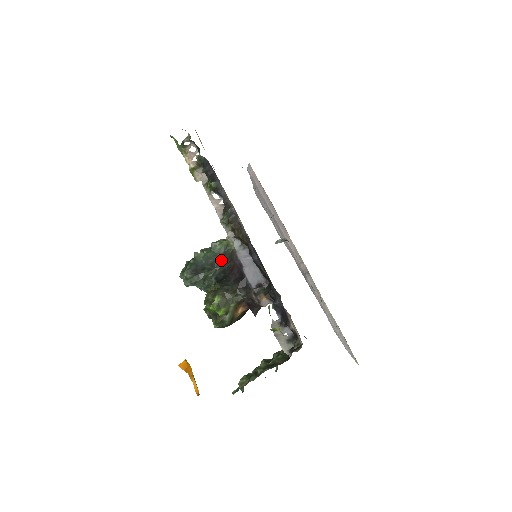
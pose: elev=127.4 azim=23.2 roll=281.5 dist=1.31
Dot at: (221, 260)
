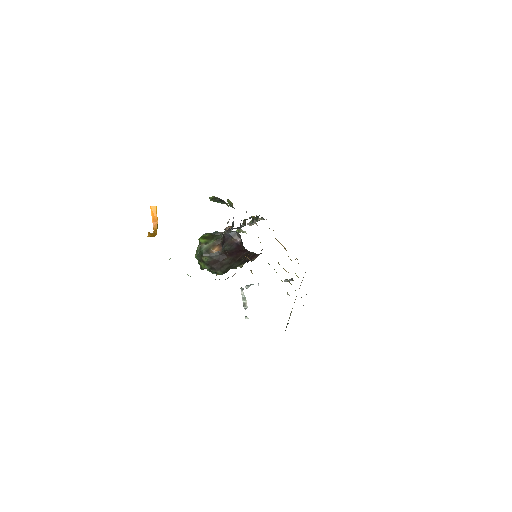
Dot at: occluded
